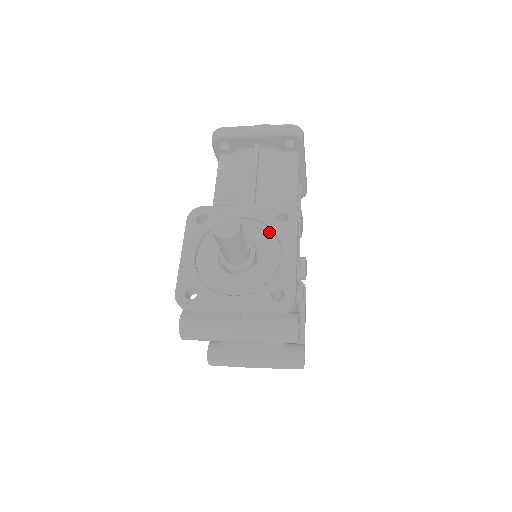
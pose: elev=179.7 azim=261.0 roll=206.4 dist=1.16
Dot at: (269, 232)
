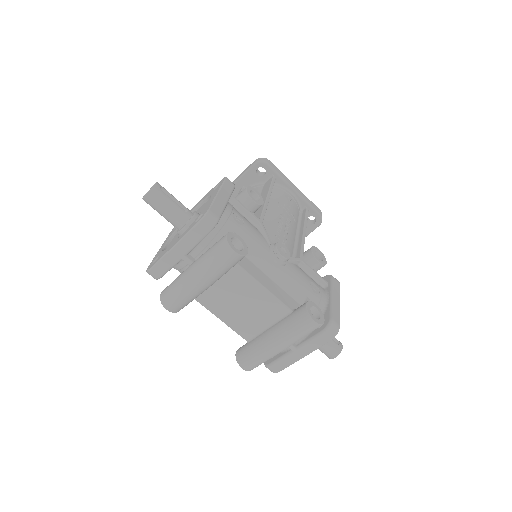
Dot at: occluded
